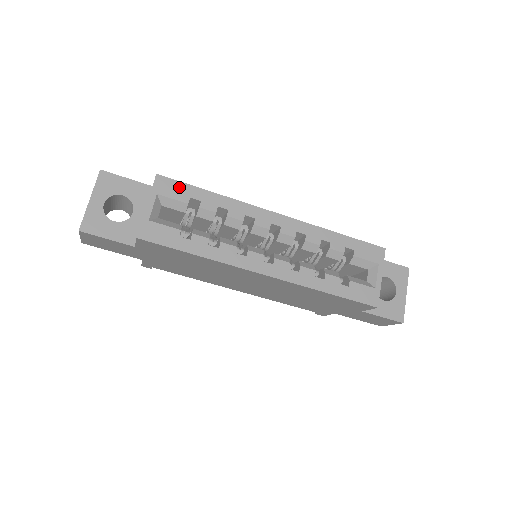
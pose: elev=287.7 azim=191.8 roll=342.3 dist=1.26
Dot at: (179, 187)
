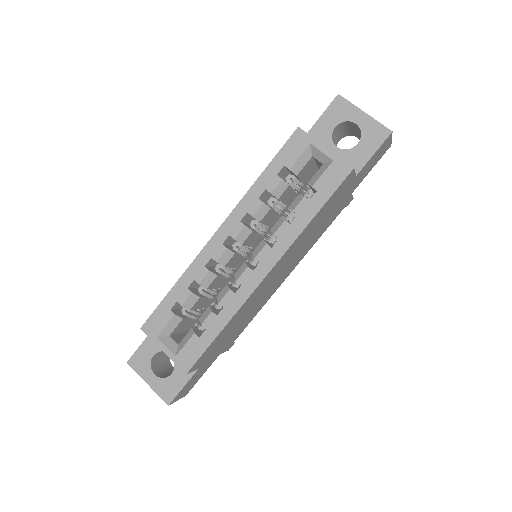
Dot at: (158, 315)
